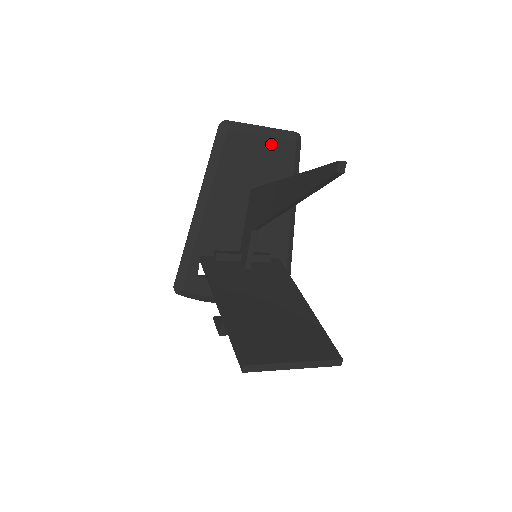
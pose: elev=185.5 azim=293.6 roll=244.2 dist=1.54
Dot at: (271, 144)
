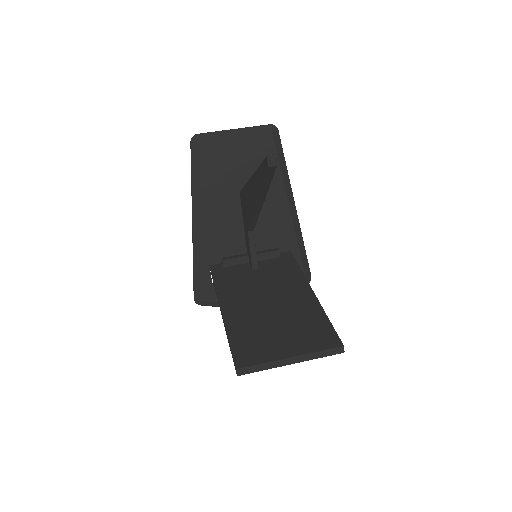
Dot at: (247, 144)
